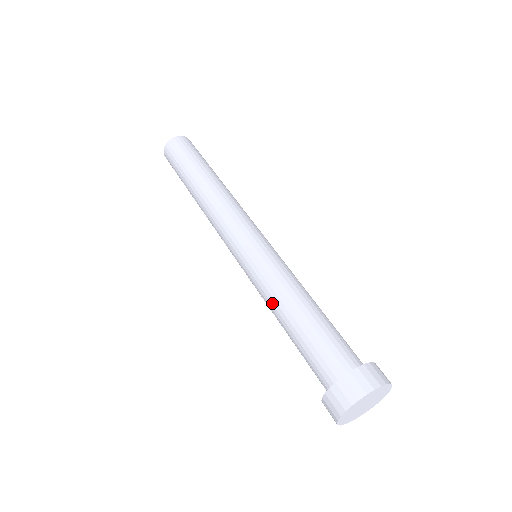
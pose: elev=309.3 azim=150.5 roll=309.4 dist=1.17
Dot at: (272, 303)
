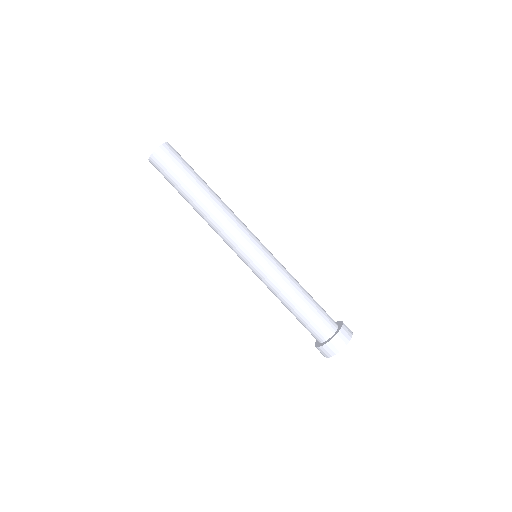
Dot at: occluded
